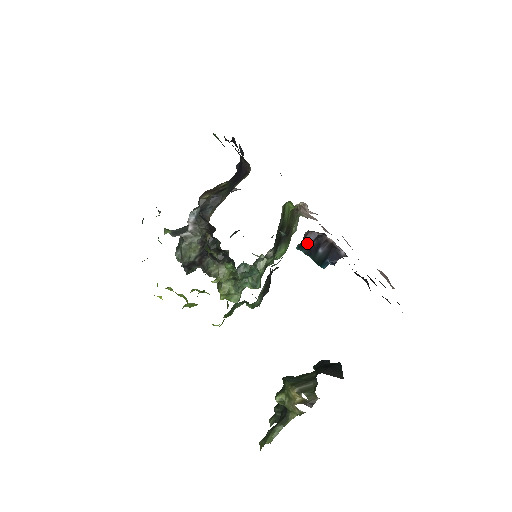
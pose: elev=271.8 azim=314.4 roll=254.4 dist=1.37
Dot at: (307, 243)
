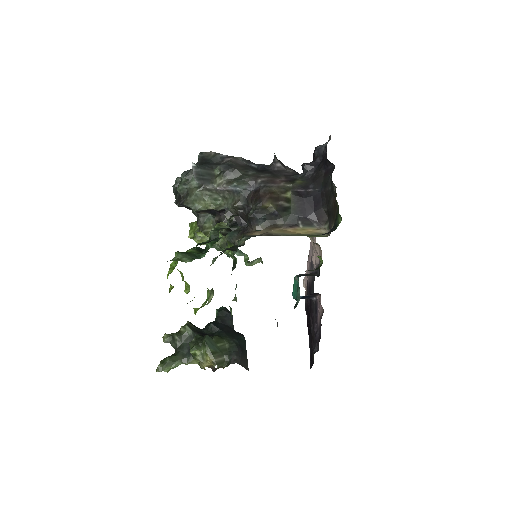
Dot at: occluded
